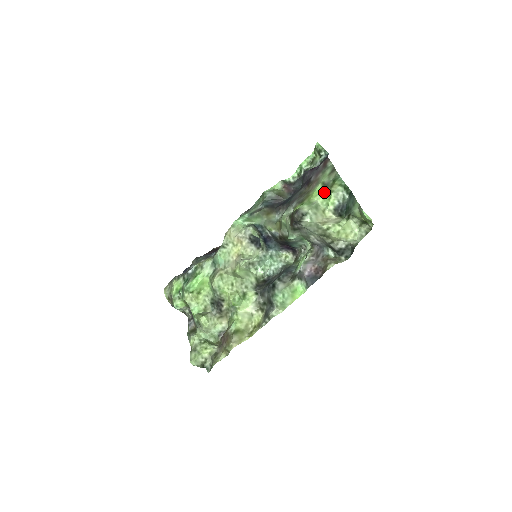
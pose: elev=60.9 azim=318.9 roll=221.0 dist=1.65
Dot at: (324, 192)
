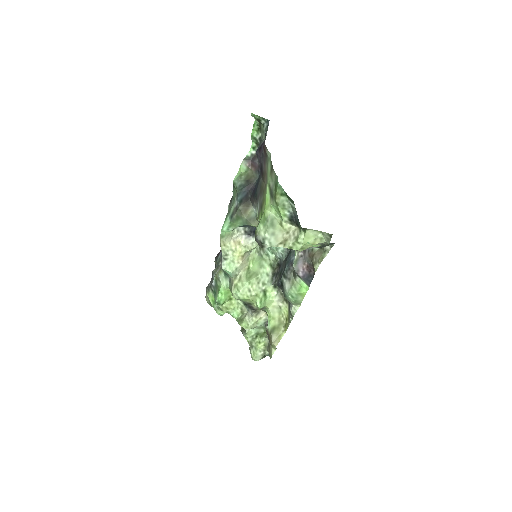
Dot at: (272, 203)
